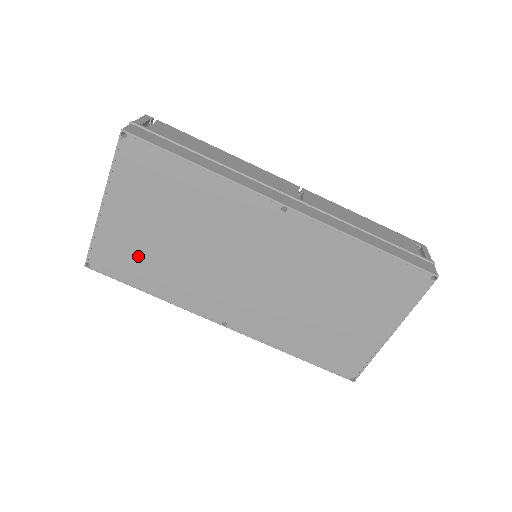
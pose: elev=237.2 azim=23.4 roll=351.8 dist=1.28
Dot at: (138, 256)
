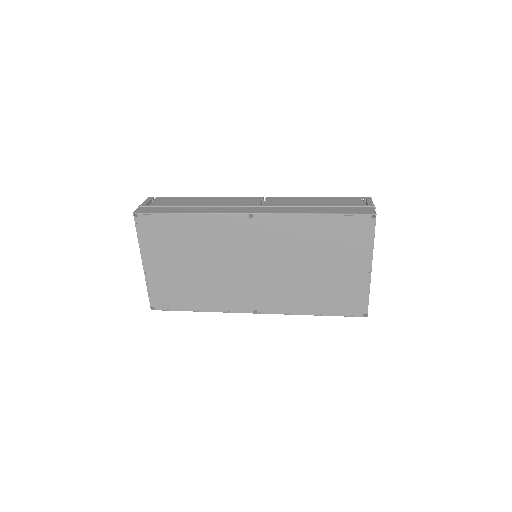
Dot at: (179, 288)
